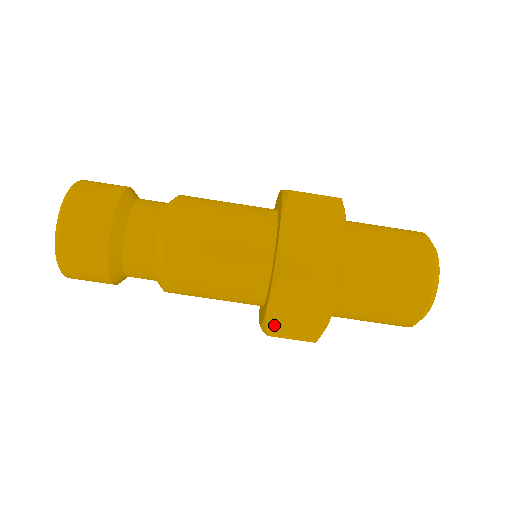
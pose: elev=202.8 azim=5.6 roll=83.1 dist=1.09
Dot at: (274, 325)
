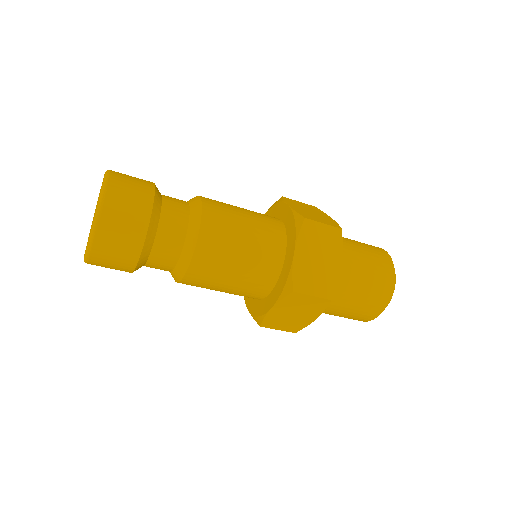
Dot at: (269, 321)
